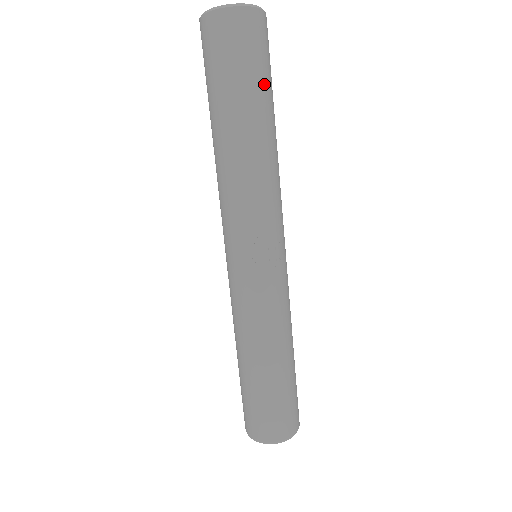
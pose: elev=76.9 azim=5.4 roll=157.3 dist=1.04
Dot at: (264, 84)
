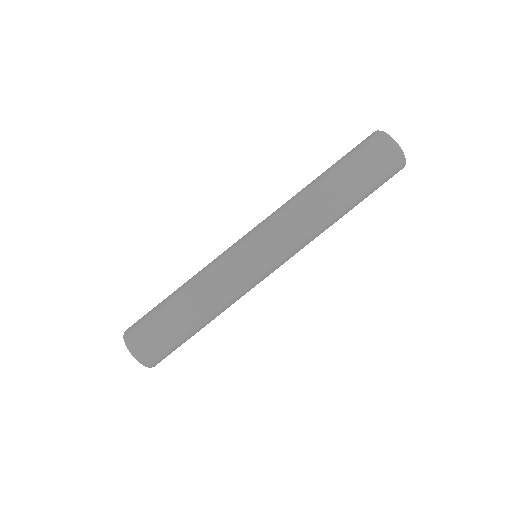
Dot at: (359, 178)
